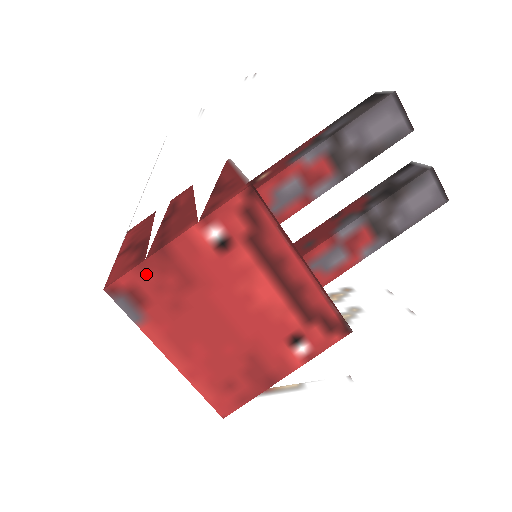
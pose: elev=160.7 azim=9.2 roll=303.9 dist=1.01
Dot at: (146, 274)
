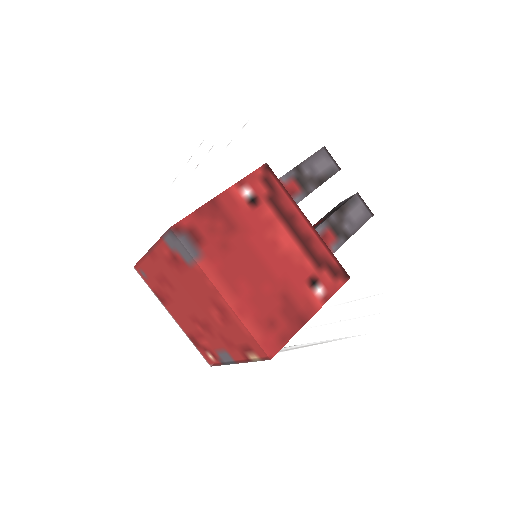
Dot at: (201, 218)
